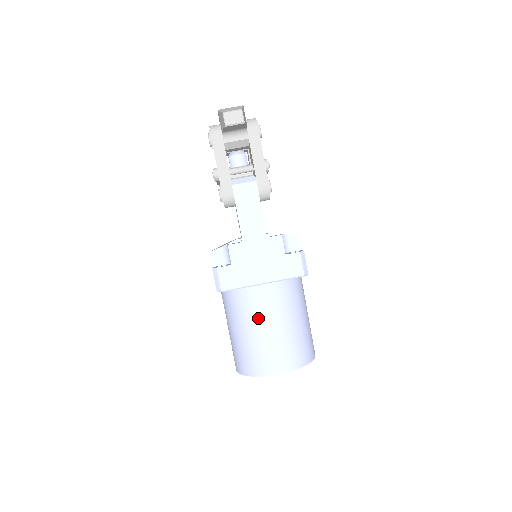
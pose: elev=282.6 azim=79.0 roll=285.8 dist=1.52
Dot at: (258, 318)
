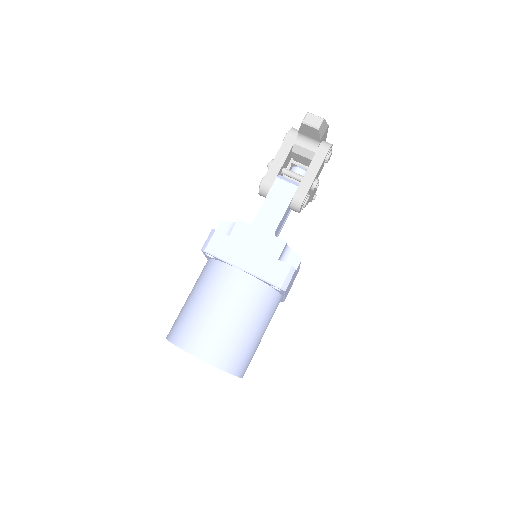
Dot at: (216, 295)
